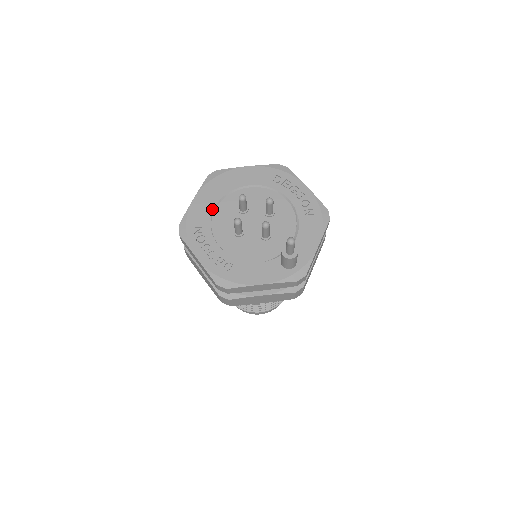
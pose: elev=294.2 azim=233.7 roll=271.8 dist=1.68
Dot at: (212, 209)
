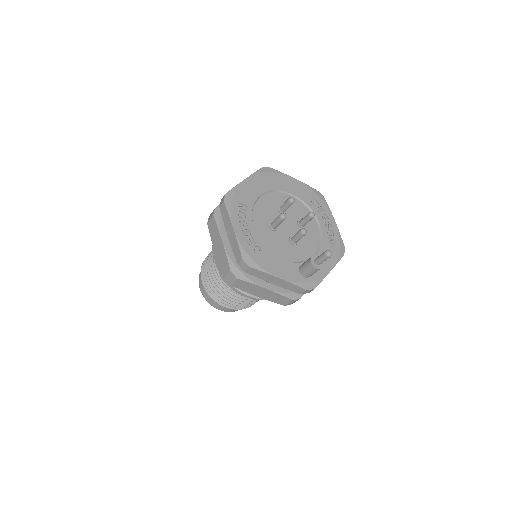
Dot at: (258, 196)
